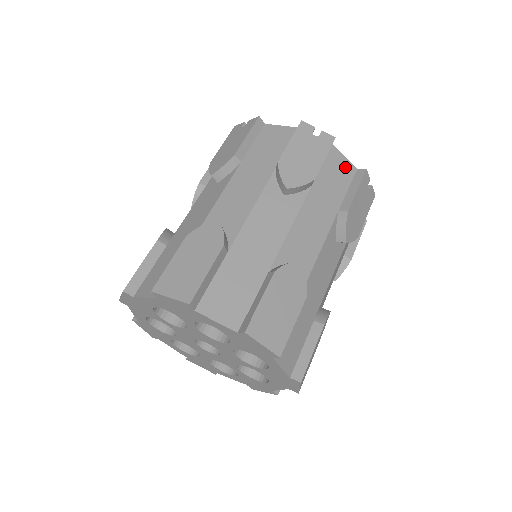
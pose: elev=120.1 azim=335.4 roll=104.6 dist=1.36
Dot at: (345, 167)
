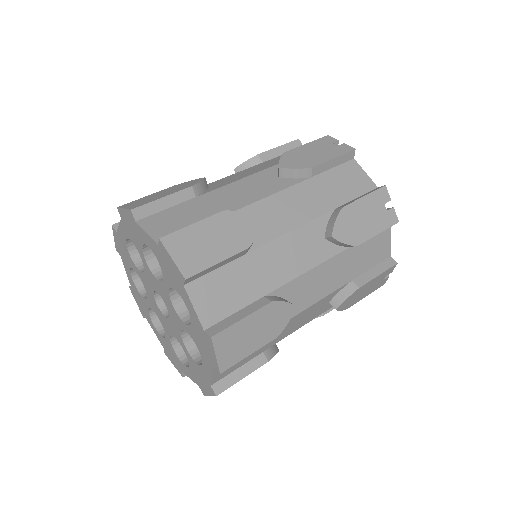
Dot at: (362, 180)
